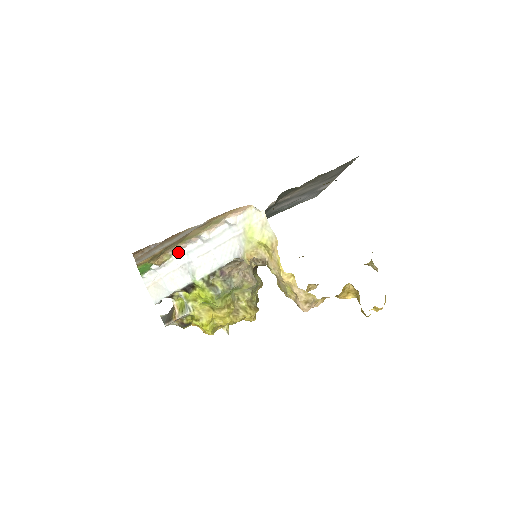
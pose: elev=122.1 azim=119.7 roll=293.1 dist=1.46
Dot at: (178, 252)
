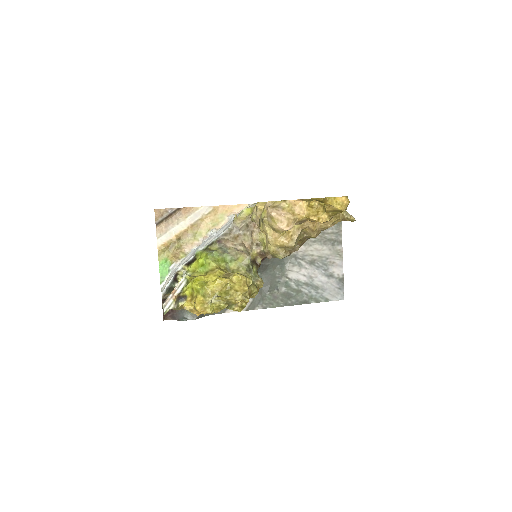
Dot at: (192, 251)
